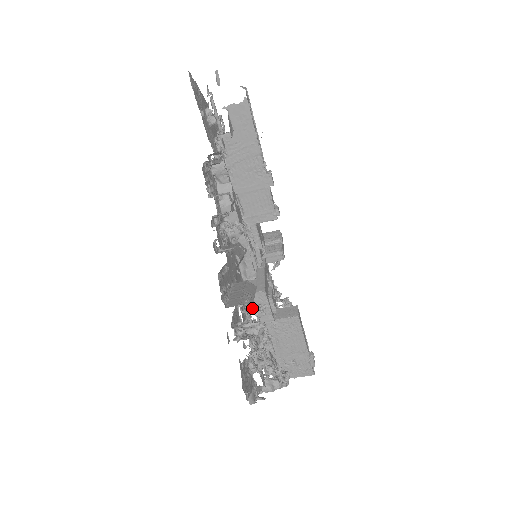
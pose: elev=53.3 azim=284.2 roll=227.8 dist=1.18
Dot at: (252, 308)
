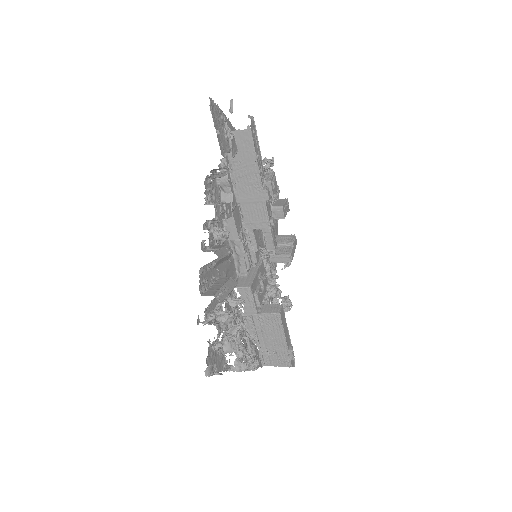
Dot at: (232, 300)
